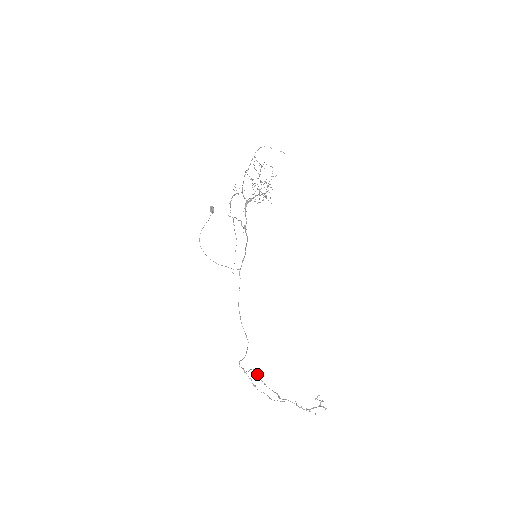
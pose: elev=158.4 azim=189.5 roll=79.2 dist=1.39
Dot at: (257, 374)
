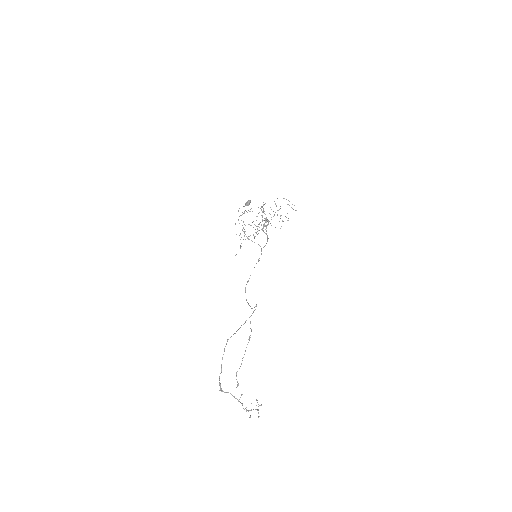
Dot at: (224, 348)
